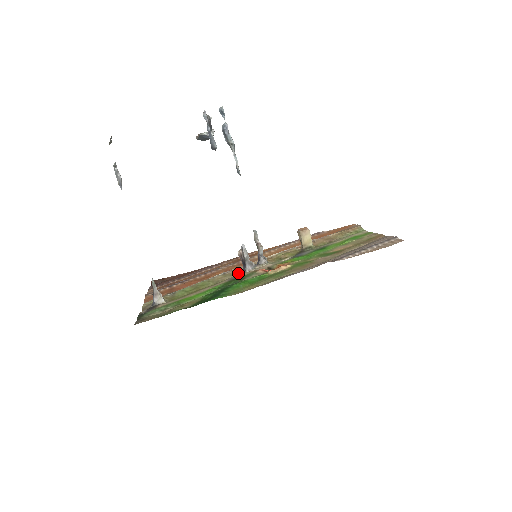
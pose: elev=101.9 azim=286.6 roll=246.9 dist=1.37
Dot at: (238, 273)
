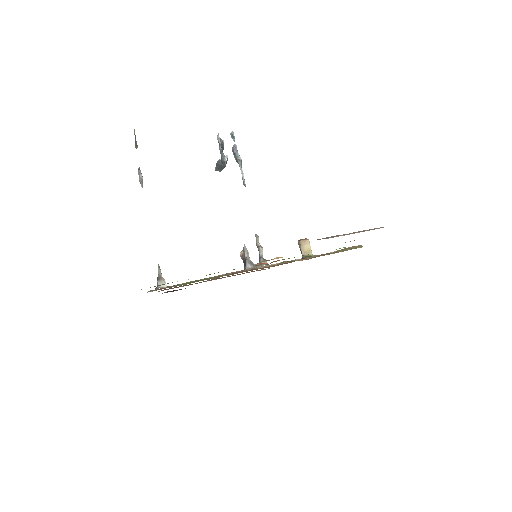
Dot at: (239, 271)
